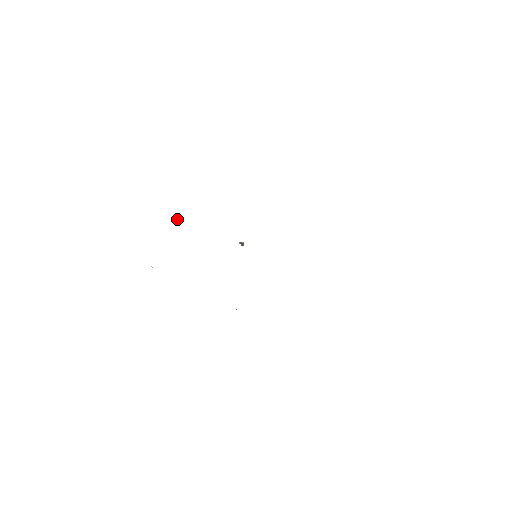
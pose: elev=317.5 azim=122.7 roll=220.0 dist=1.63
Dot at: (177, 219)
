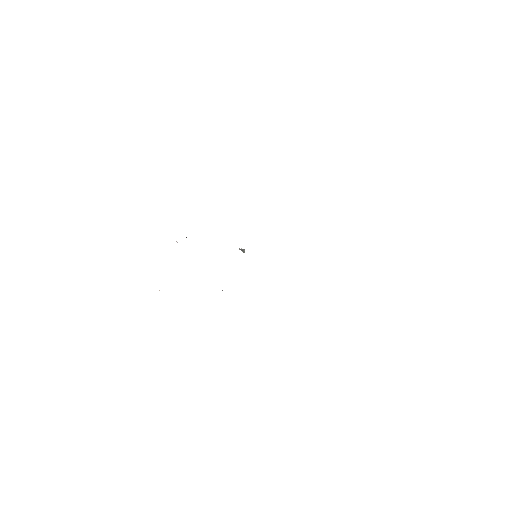
Dot at: (176, 241)
